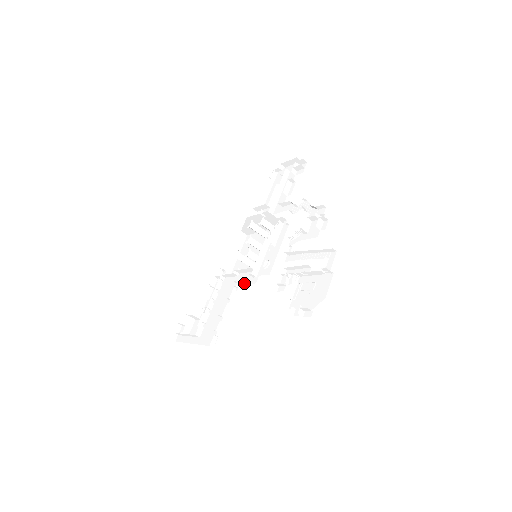
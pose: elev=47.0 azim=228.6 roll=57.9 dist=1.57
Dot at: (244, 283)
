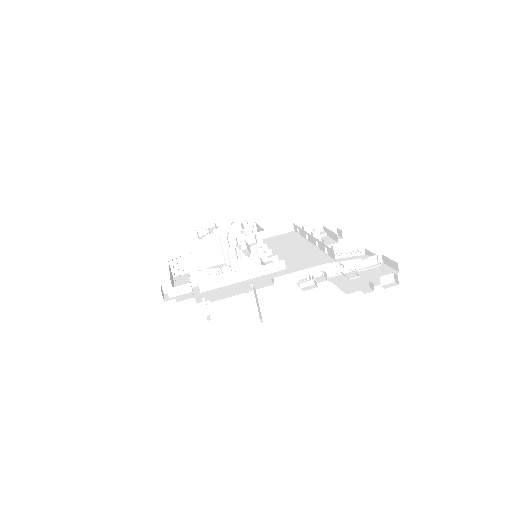
Dot at: occluded
